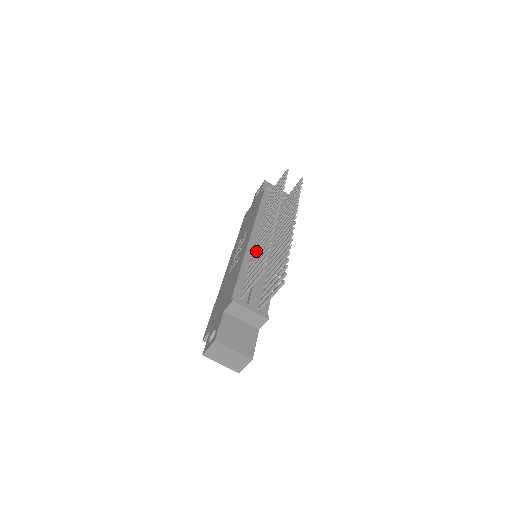
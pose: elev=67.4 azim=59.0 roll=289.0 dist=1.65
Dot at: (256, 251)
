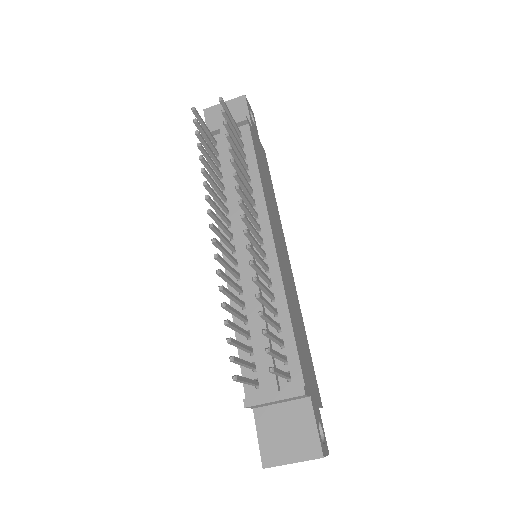
Dot at: (235, 289)
